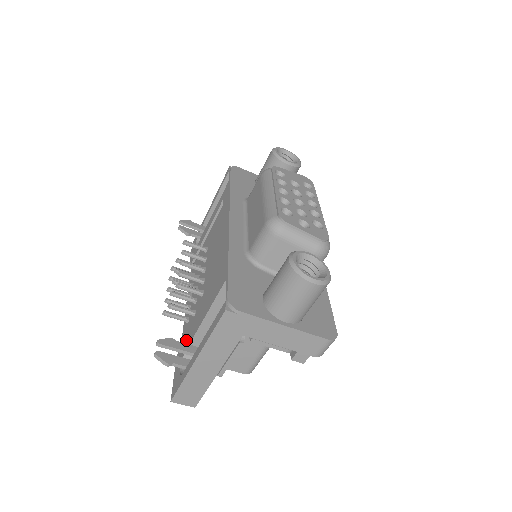
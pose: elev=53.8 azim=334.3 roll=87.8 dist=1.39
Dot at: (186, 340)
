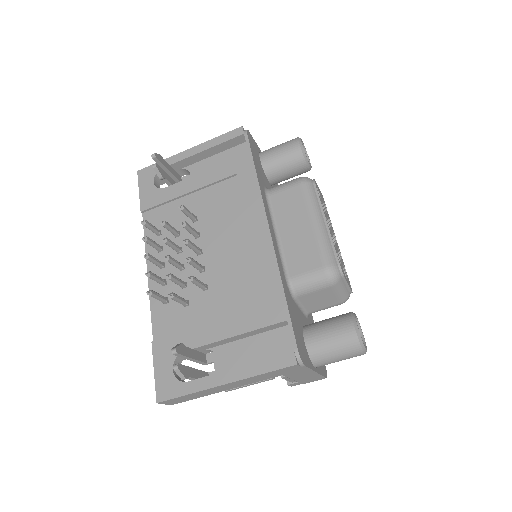
Dot at: (180, 337)
